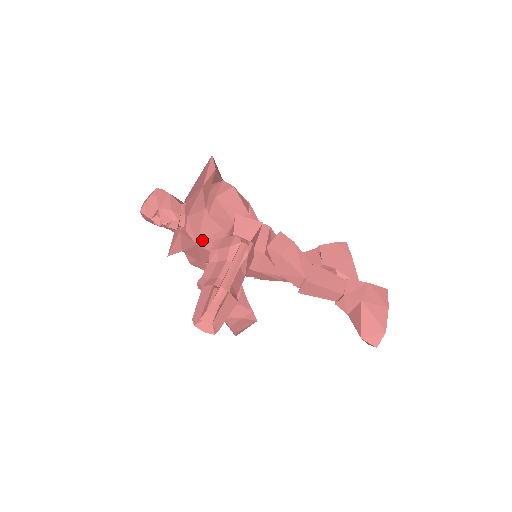
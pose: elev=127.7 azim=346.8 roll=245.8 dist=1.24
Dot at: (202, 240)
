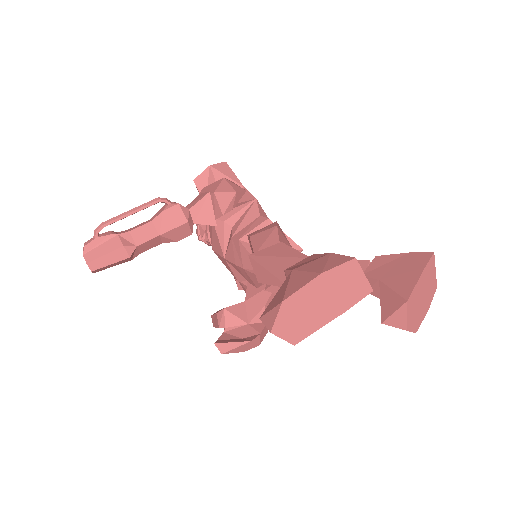
Dot at: (212, 242)
